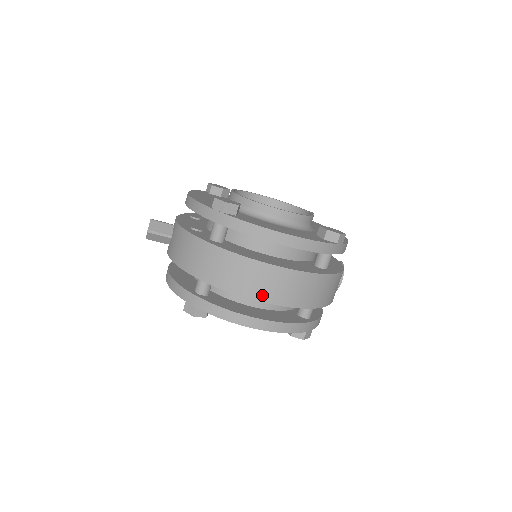
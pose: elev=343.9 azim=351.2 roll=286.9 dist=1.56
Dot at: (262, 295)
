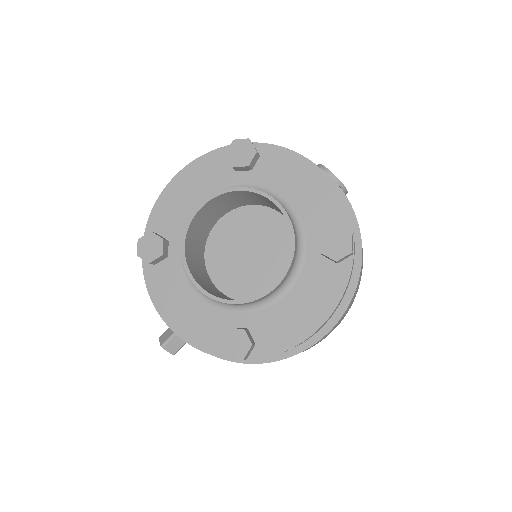
Dot at: occluded
